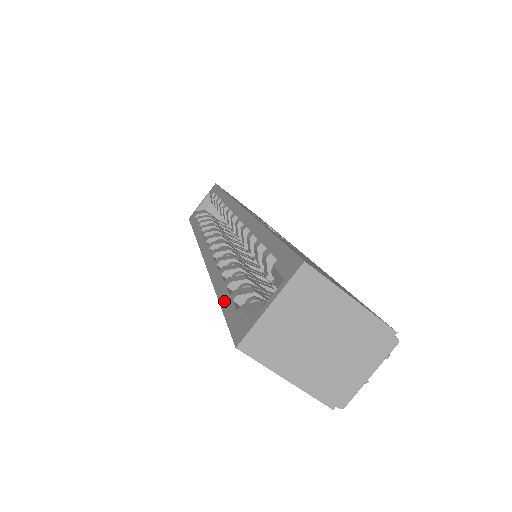
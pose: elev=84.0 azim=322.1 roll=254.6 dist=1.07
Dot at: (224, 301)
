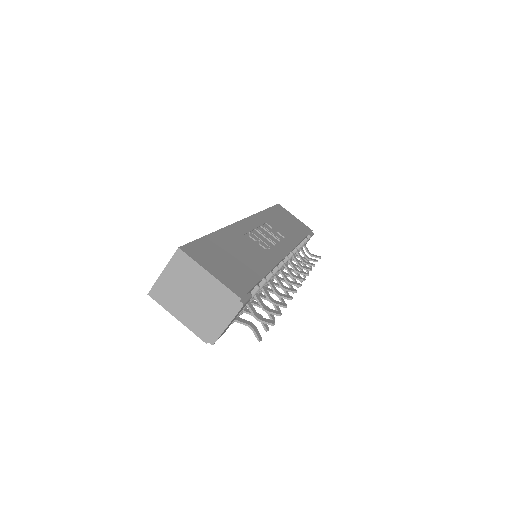
Dot at: occluded
